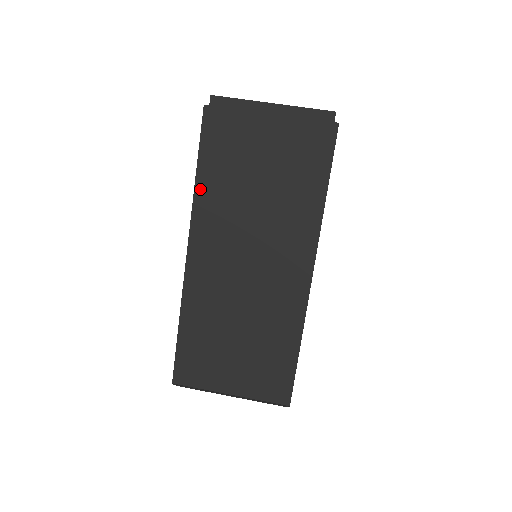
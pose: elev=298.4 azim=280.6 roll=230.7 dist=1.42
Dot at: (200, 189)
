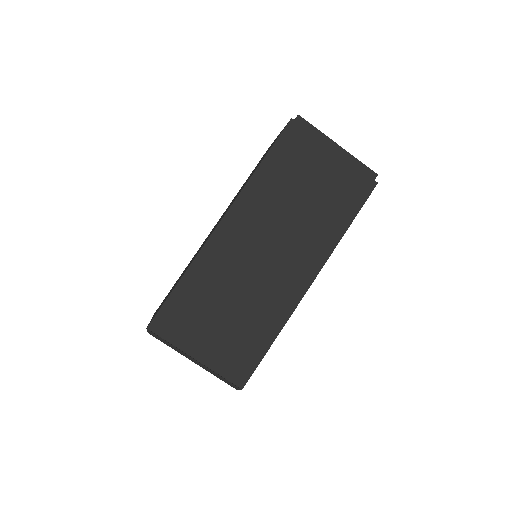
Dot at: (258, 176)
